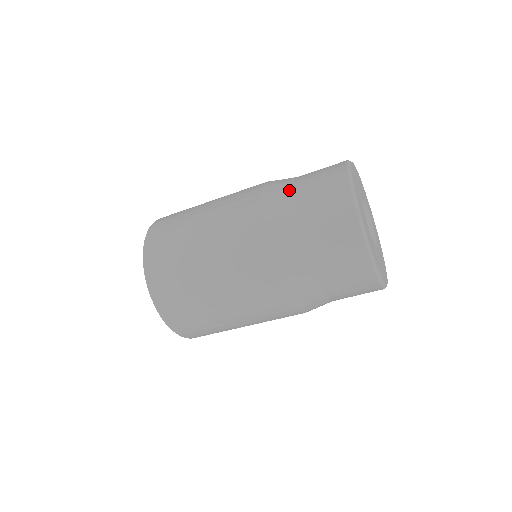
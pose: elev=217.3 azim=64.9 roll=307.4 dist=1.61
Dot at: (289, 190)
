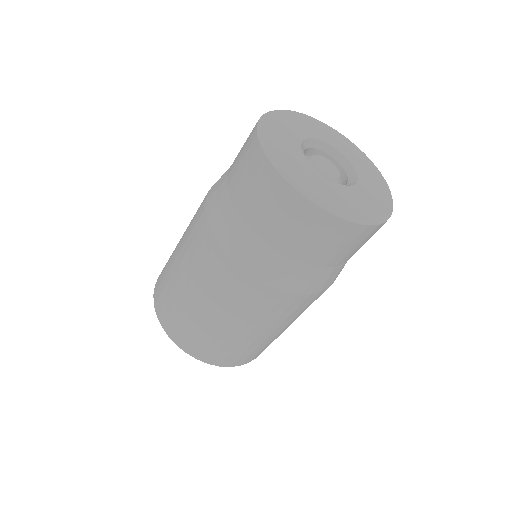
Dot at: occluded
